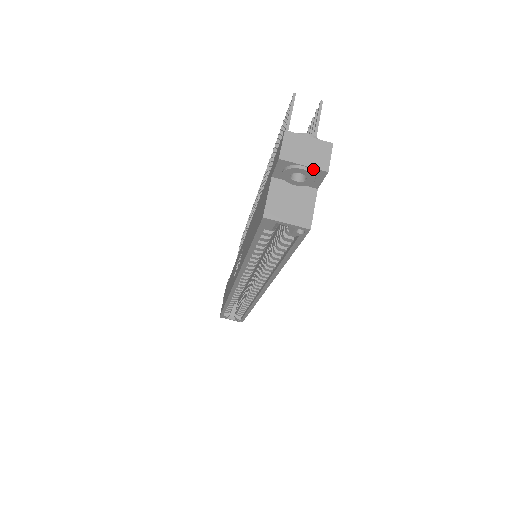
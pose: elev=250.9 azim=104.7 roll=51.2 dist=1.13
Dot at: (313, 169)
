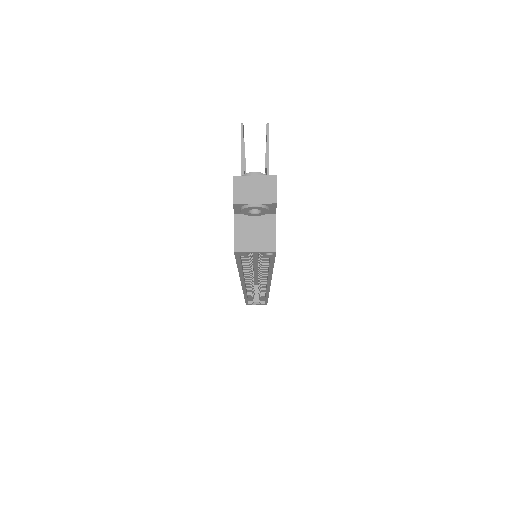
Dot at: (264, 204)
